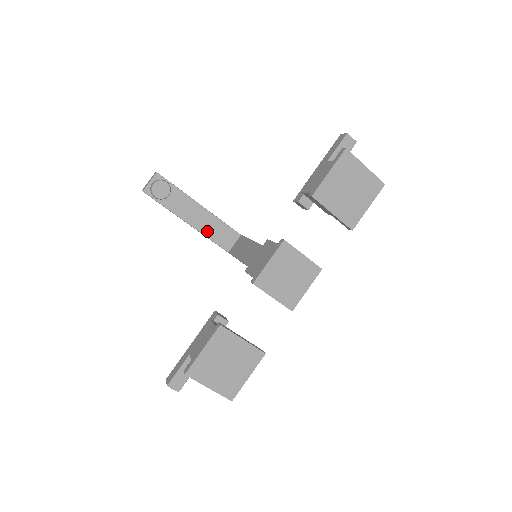
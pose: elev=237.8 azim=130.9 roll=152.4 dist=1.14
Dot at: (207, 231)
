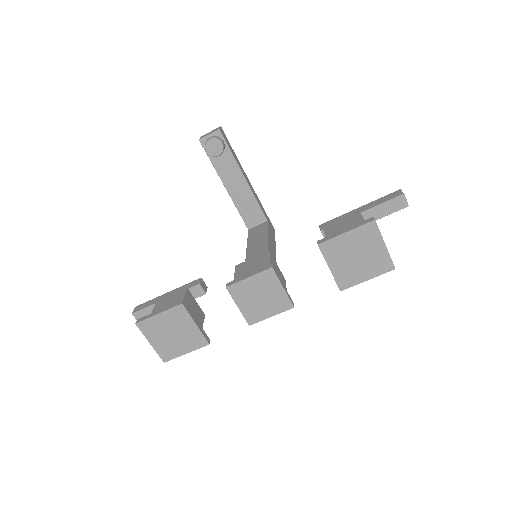
Dot at: (239, 202)
